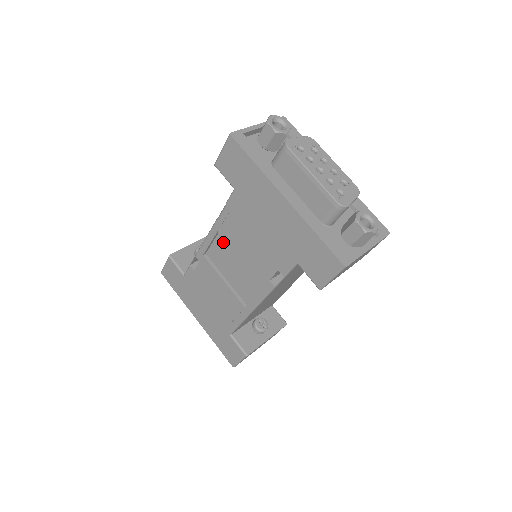
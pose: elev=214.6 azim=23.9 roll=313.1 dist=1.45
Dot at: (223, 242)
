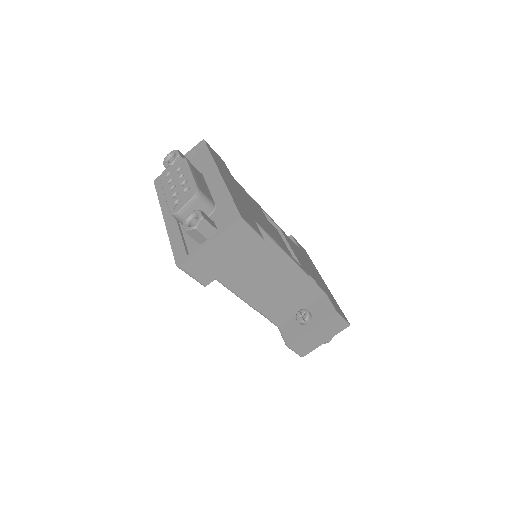
Dot at: occluded
